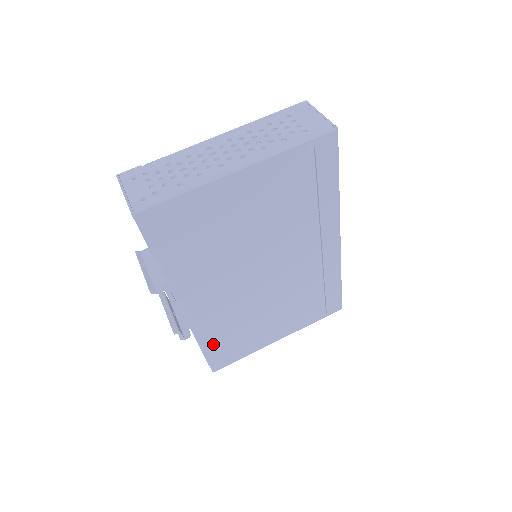
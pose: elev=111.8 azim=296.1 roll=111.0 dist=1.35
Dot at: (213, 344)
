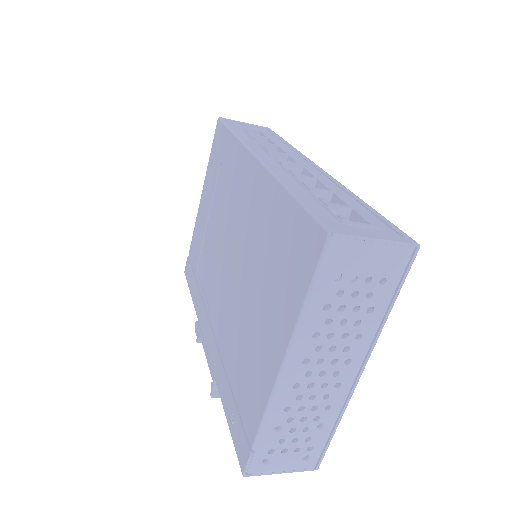
Dot at: occluded
